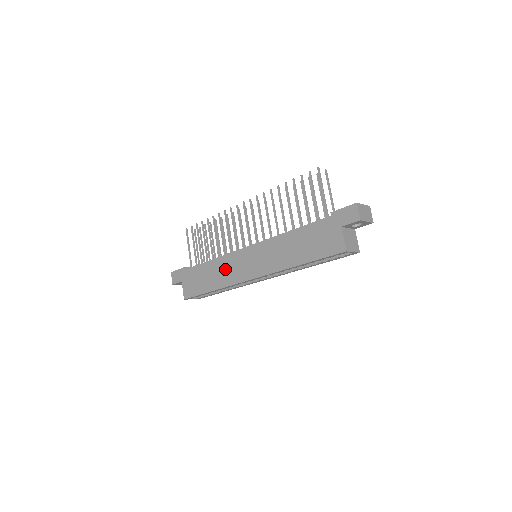
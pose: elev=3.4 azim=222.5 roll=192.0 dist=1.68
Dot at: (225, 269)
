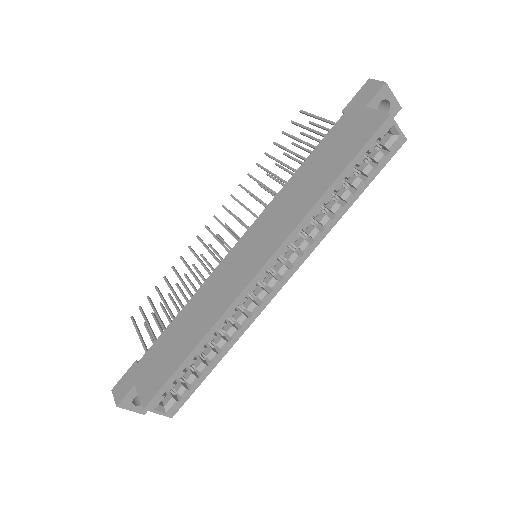
Dot at: (211, 296)
